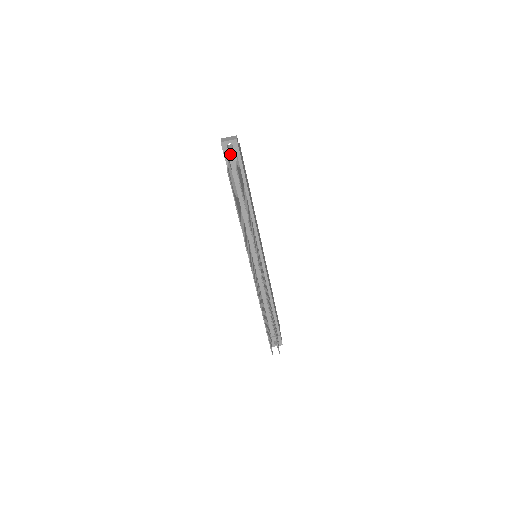
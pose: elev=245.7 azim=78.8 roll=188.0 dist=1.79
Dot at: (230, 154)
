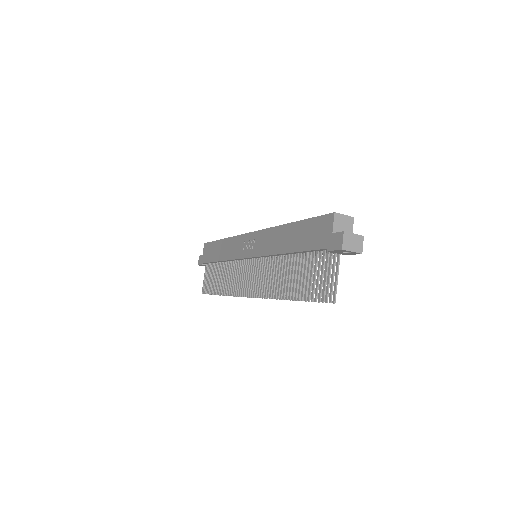
Dot at: (337, 252)
